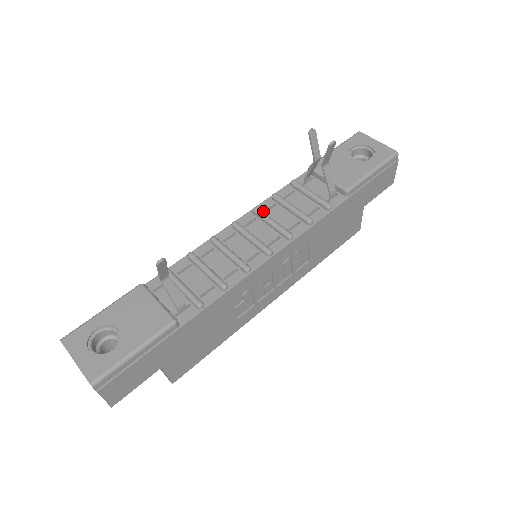
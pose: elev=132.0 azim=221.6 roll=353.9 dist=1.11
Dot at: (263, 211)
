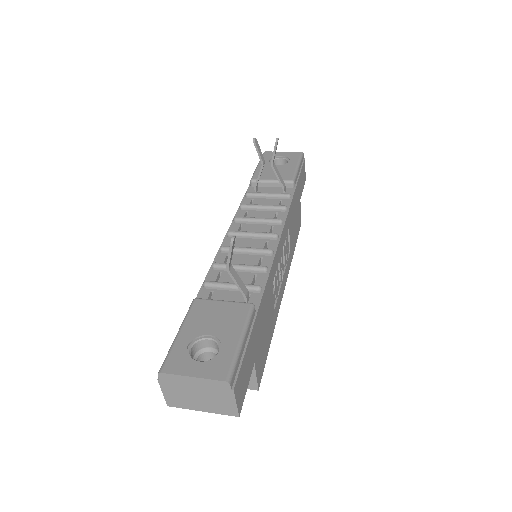
Dot at: occluded
